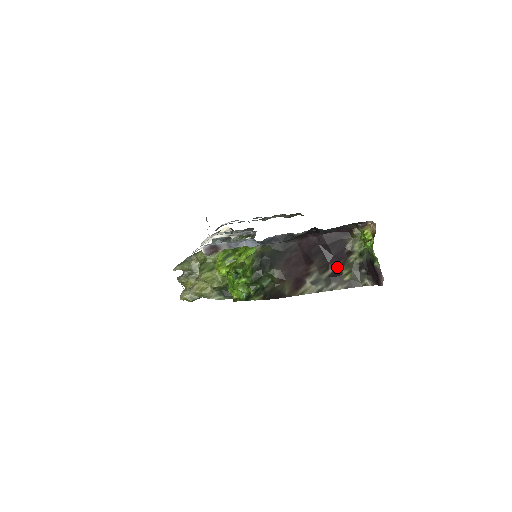
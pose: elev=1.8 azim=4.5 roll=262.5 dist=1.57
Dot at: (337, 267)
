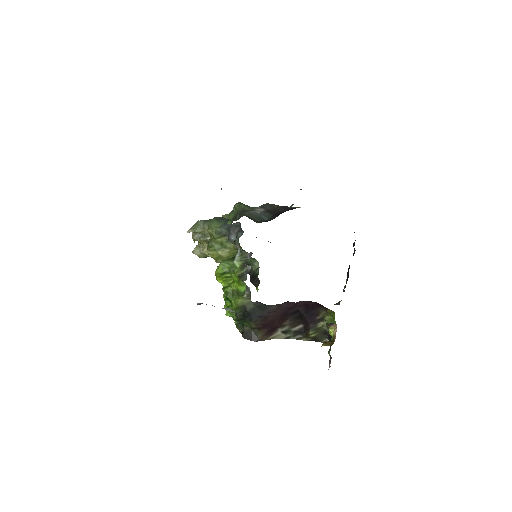
Dot at: (306, 326)
